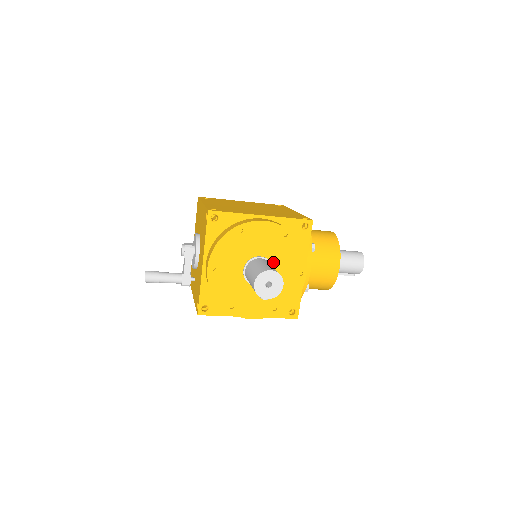
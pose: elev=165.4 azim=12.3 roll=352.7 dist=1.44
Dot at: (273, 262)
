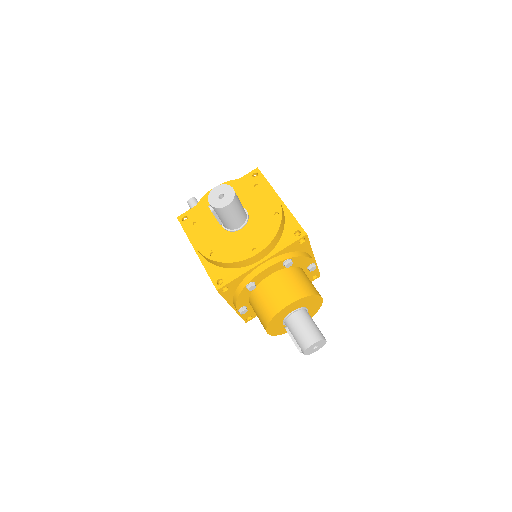
Dot at: (249, 223)
